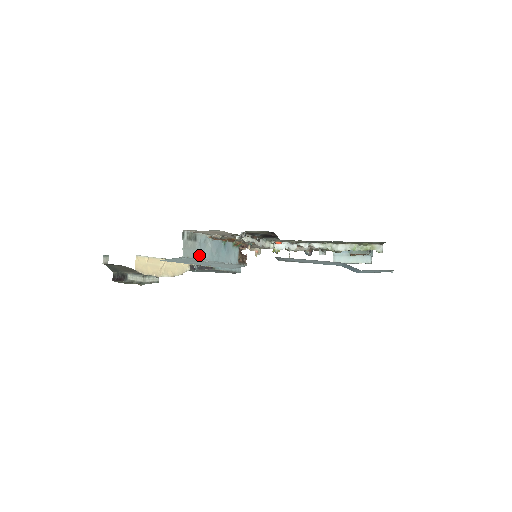
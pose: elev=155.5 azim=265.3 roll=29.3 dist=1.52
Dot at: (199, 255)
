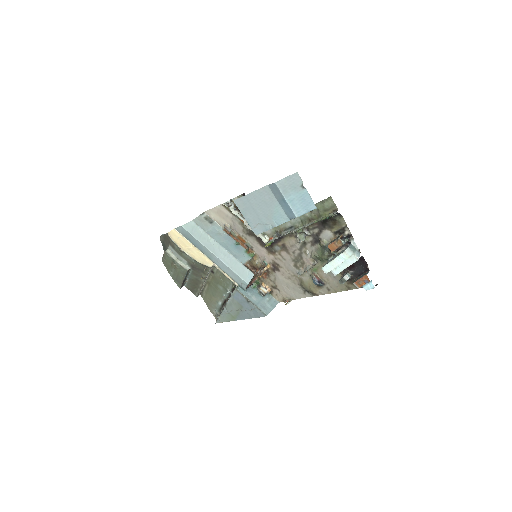
Dot at: (207, 231)
